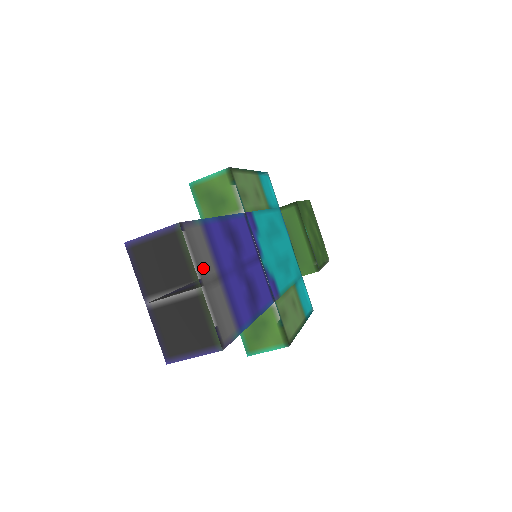
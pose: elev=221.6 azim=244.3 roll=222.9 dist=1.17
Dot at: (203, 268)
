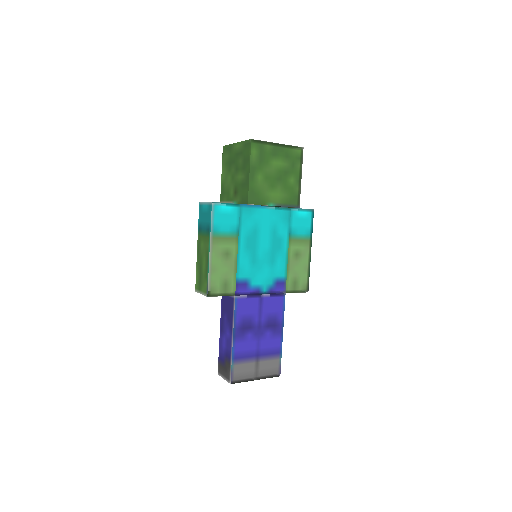
Dot at: (250, 373)
